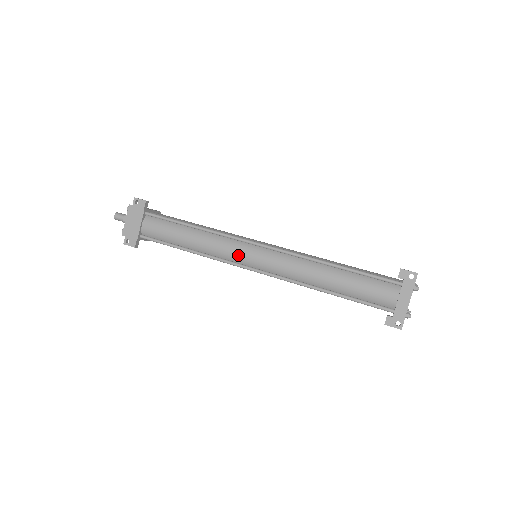
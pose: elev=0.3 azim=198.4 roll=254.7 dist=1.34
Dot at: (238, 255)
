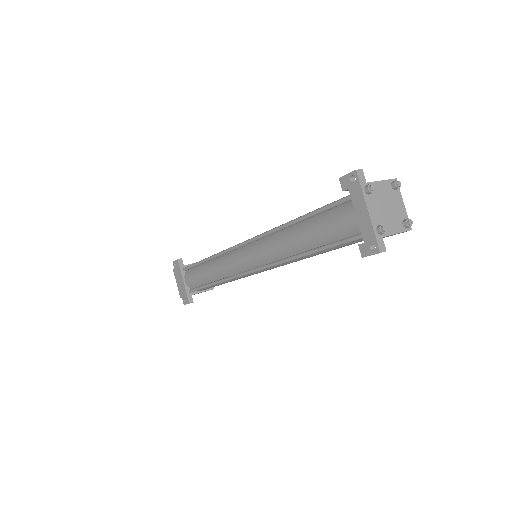
Dot at: (236, 265)
